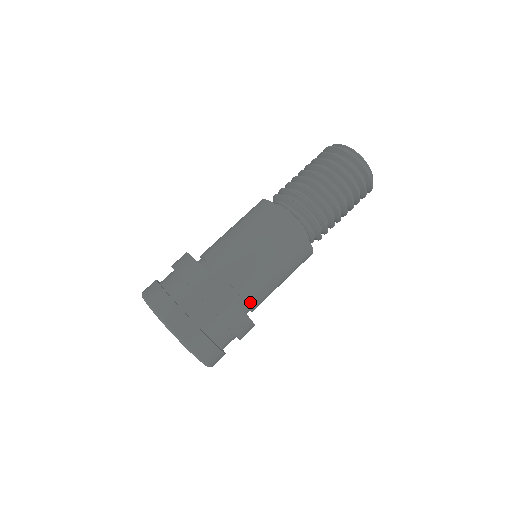
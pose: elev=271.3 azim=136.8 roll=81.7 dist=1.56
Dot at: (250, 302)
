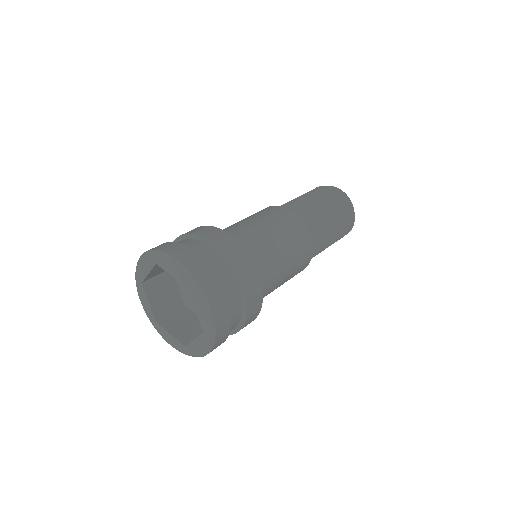
Dot at: occluded
